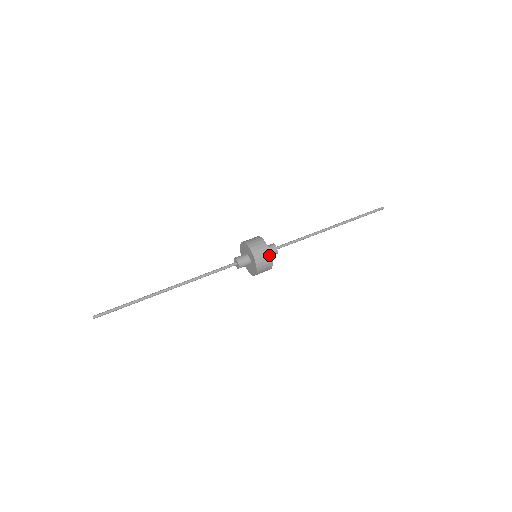
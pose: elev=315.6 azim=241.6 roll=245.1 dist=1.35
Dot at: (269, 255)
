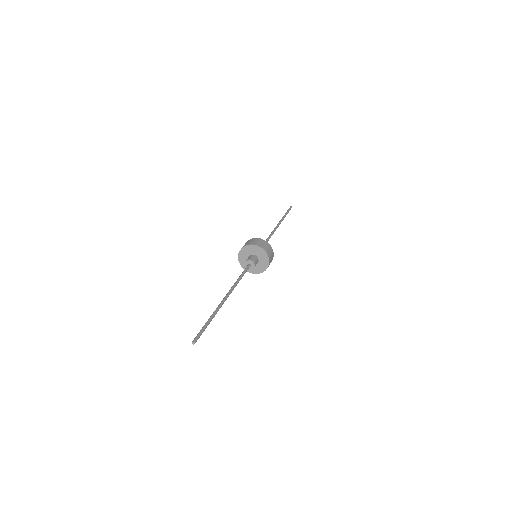
Dot at: (264, 241)
